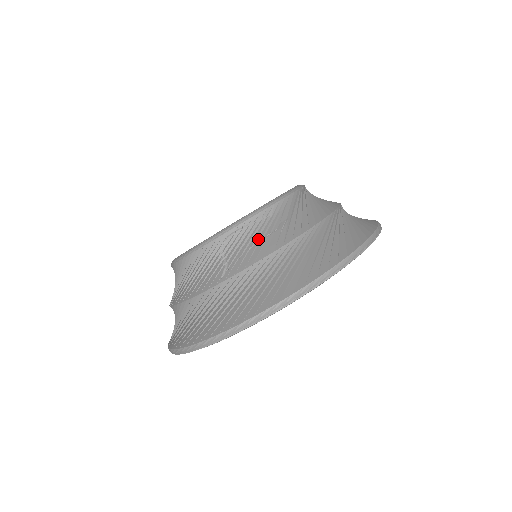
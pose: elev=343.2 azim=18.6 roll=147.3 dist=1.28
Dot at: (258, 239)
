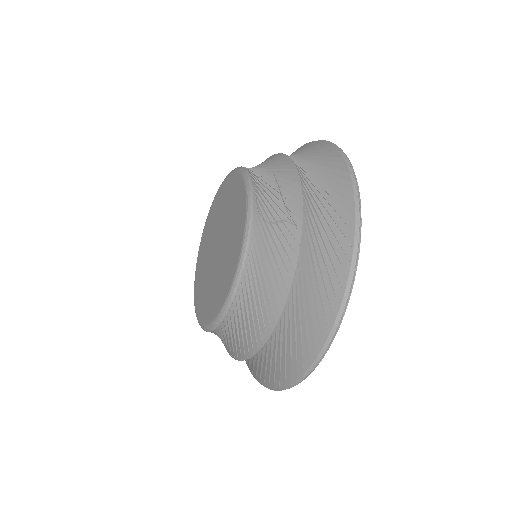
Dot at: (276, 189)
